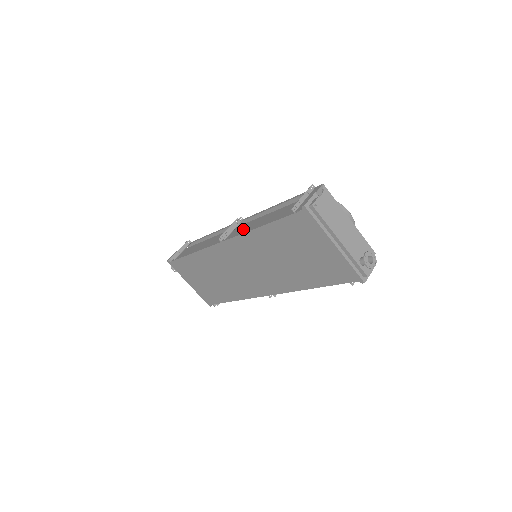
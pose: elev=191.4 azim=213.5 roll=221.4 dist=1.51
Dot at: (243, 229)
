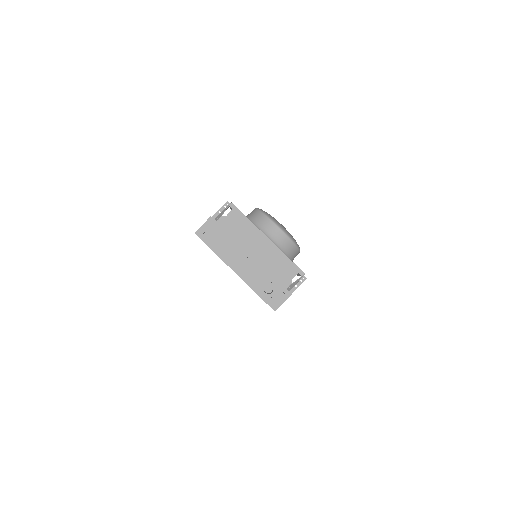
Dot at: occluded
